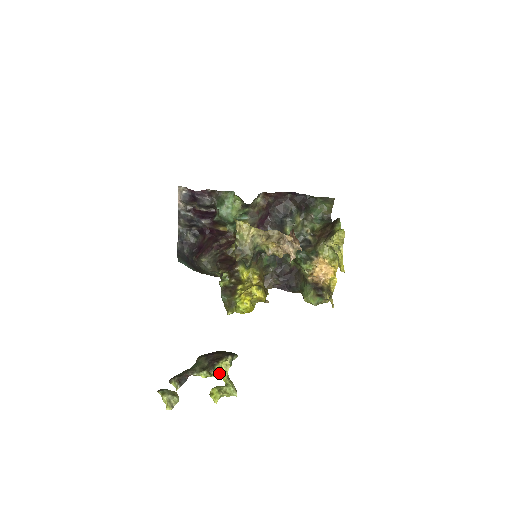
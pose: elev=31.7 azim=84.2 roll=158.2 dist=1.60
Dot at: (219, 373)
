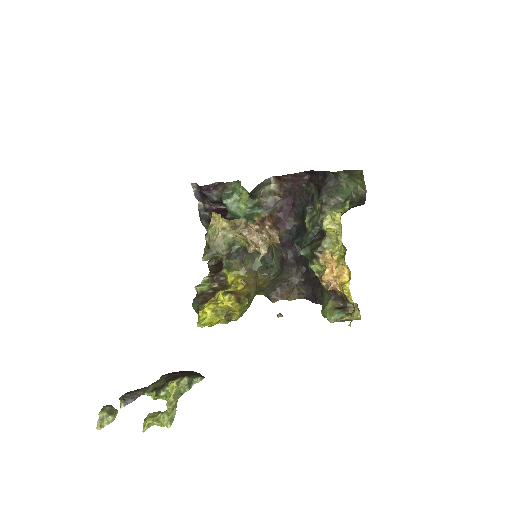
Dot at: (166, 396)
